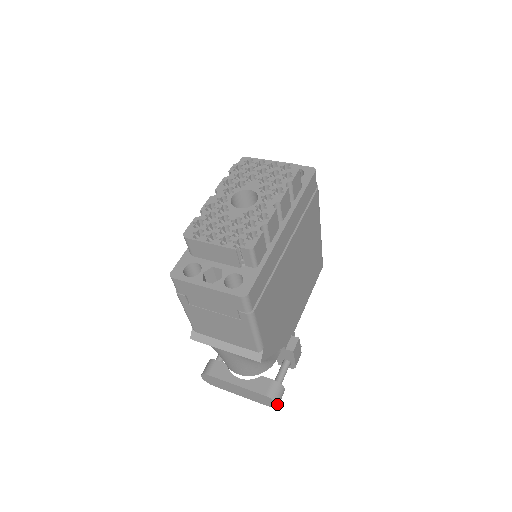
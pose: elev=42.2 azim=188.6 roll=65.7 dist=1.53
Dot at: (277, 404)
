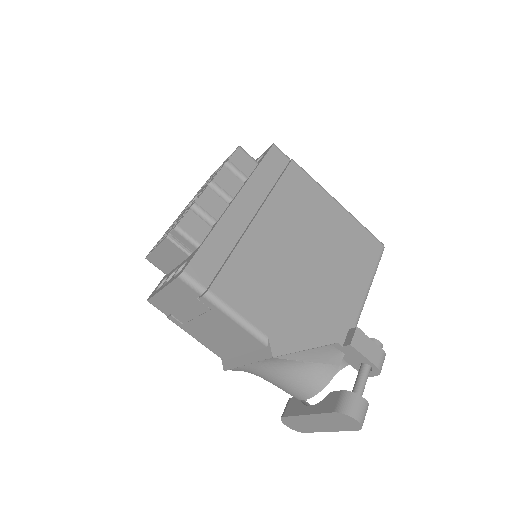
Dot at: (354, 419)
